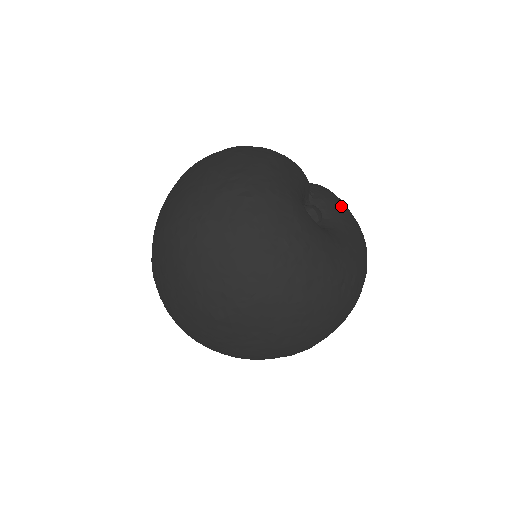
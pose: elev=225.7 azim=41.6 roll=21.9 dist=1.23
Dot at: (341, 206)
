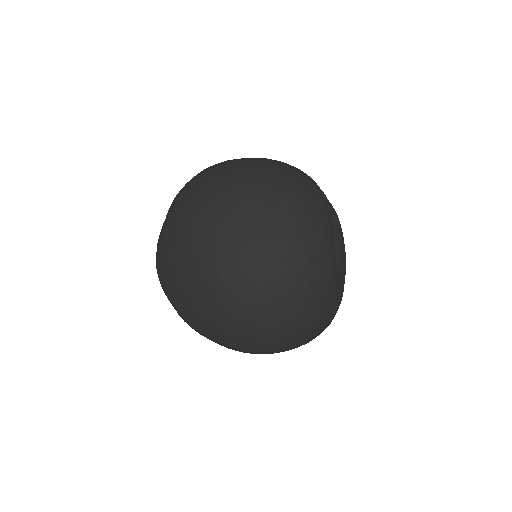
Dot at: (342, 234)
